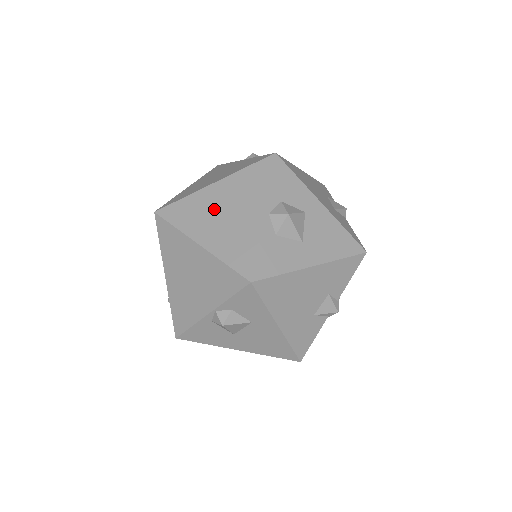
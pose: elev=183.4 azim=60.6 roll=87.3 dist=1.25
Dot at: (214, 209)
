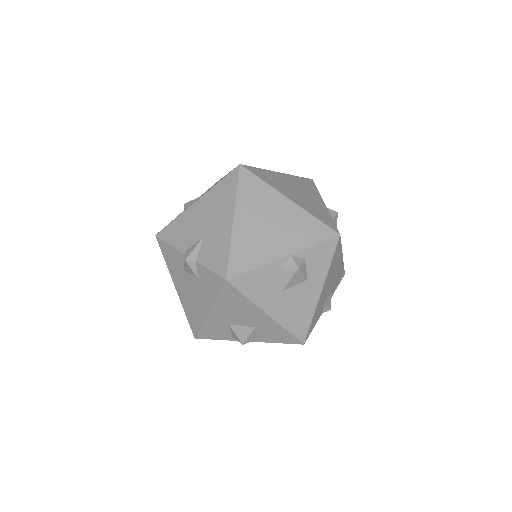
Dot at: (289, 186)
